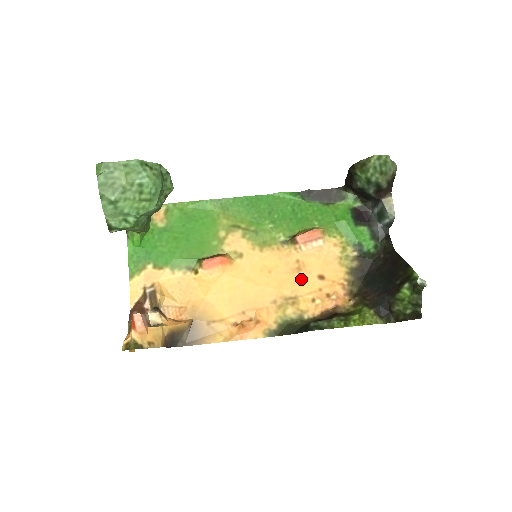
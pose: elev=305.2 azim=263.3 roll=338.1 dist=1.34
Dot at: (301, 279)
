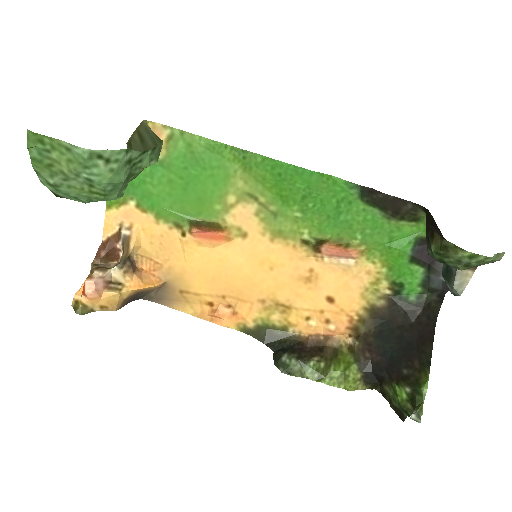
Dot at: (305, 291)
